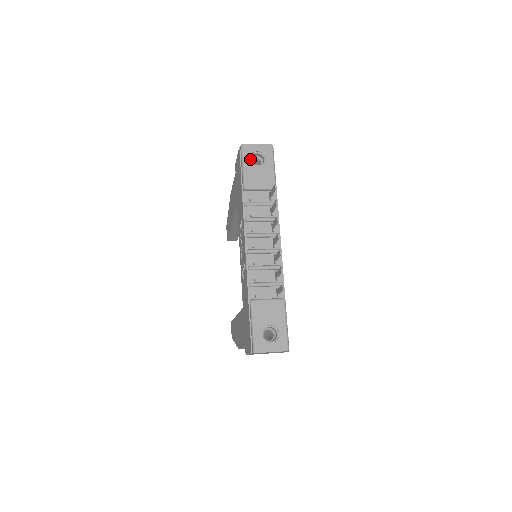
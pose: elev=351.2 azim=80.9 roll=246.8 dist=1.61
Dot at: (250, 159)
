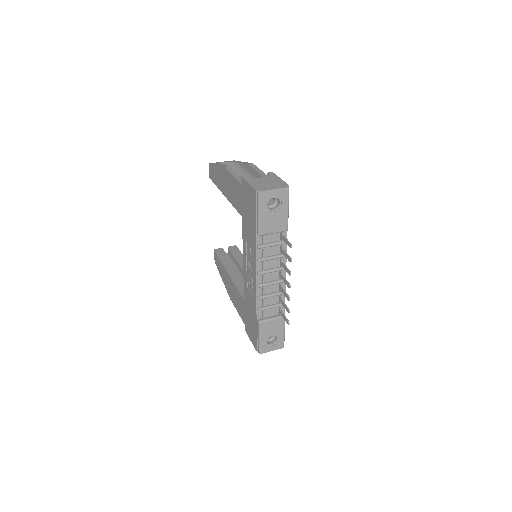
Dot at: (266, 205)
